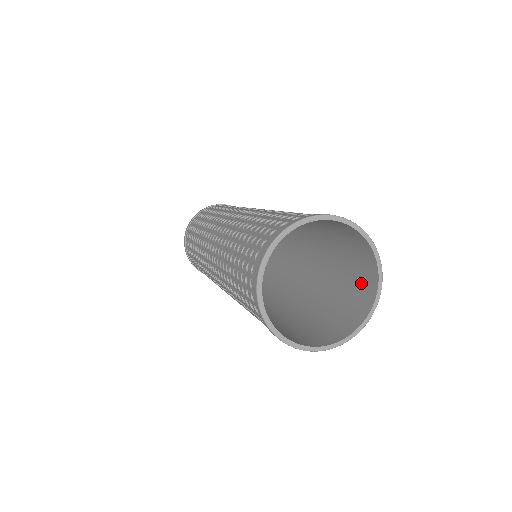
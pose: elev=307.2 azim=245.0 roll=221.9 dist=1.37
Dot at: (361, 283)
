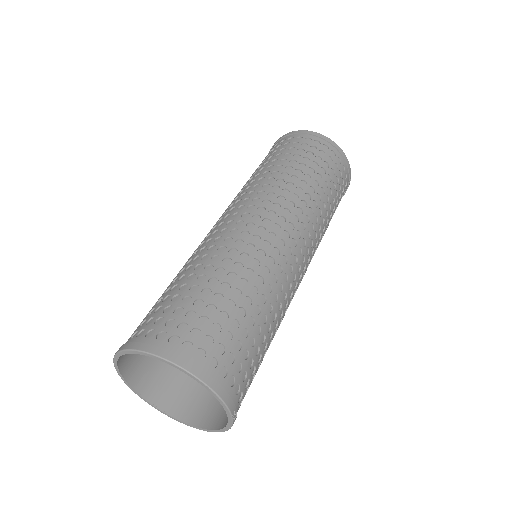
Dot at: occluded
